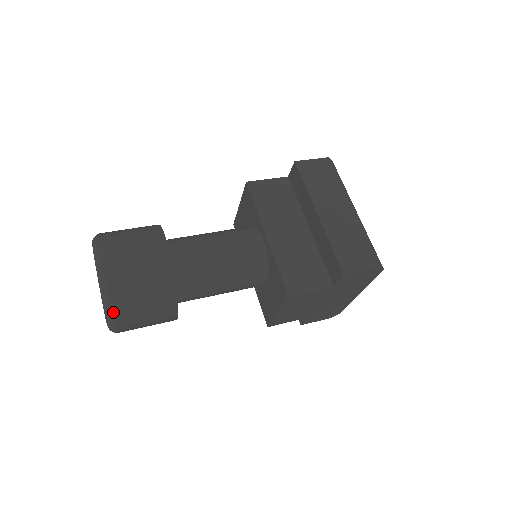
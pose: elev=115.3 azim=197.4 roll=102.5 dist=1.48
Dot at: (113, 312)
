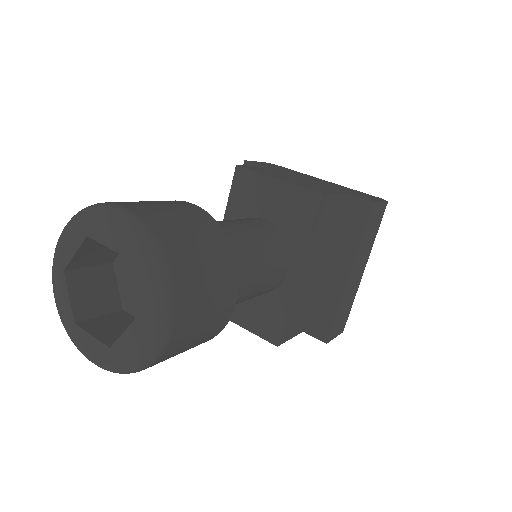
Dot at: (129, 373)
